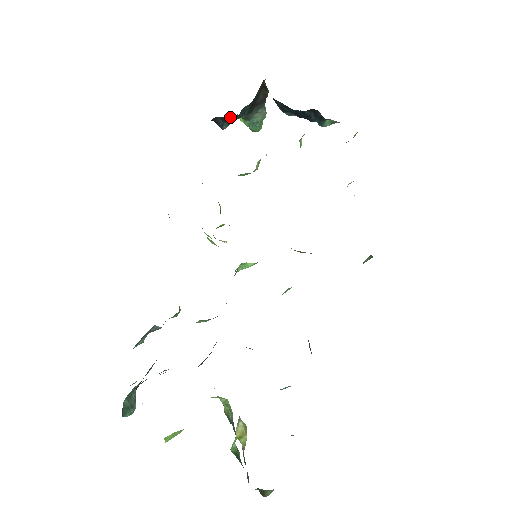
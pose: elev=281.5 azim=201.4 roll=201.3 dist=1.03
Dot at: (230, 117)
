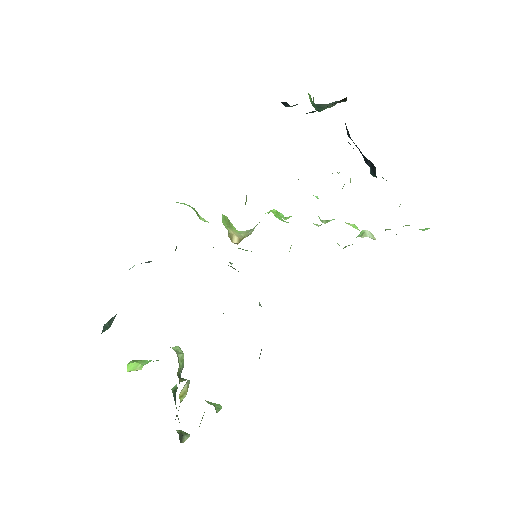
Dot at: occluded
